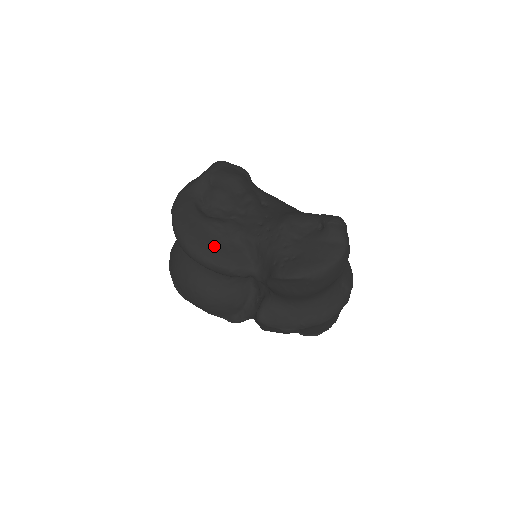
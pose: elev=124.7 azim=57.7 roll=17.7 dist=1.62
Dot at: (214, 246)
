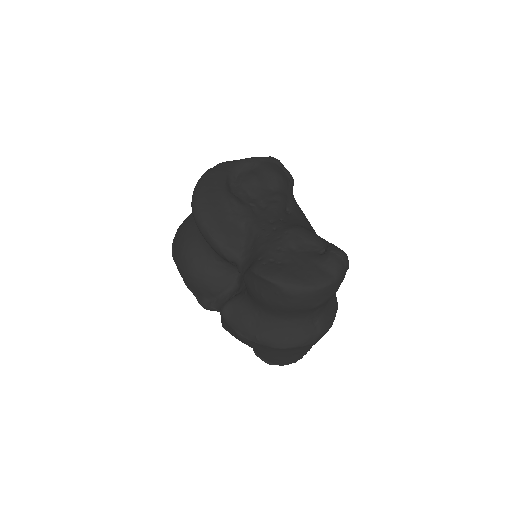
Dot at: (219, 217)
